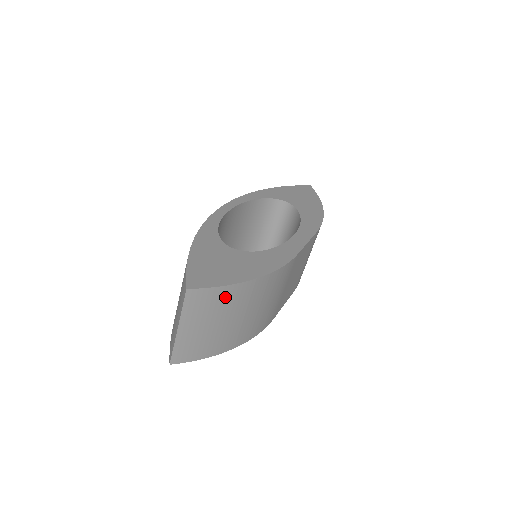
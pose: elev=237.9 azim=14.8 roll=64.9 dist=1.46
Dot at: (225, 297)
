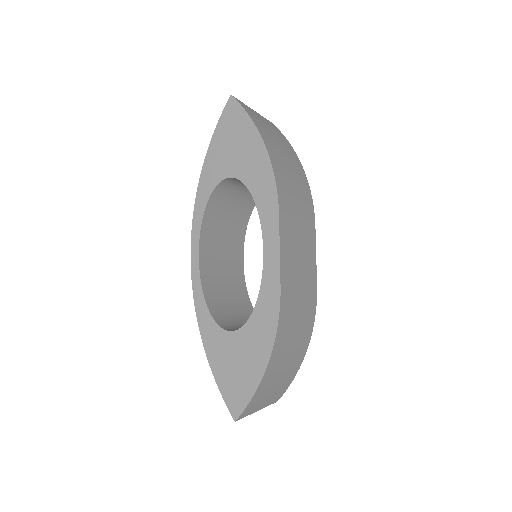
Dot at: (262, 389)
